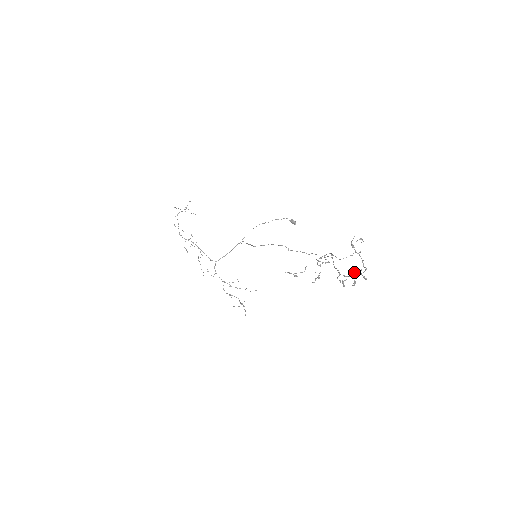
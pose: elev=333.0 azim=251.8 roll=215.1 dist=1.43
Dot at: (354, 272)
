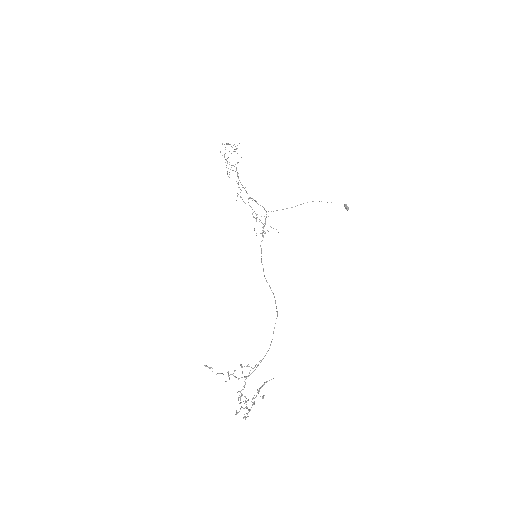
Dot at: (246, 404)
